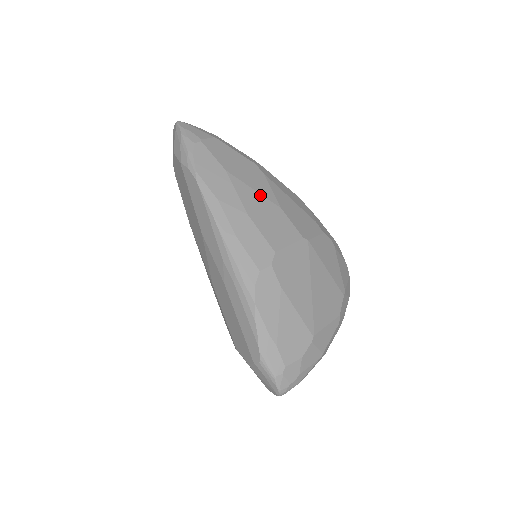
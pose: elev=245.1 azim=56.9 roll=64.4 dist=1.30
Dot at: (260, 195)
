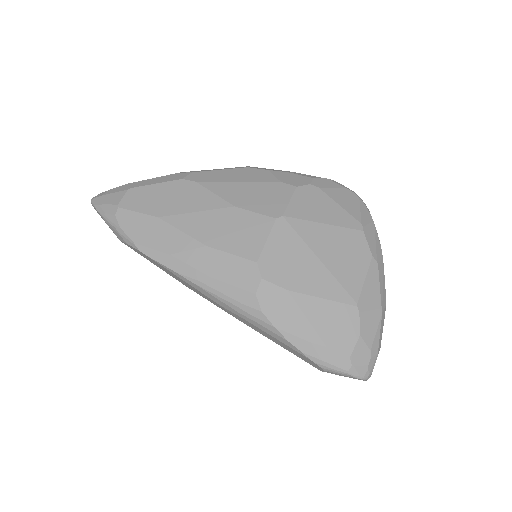
Dot at: (205, 212)
